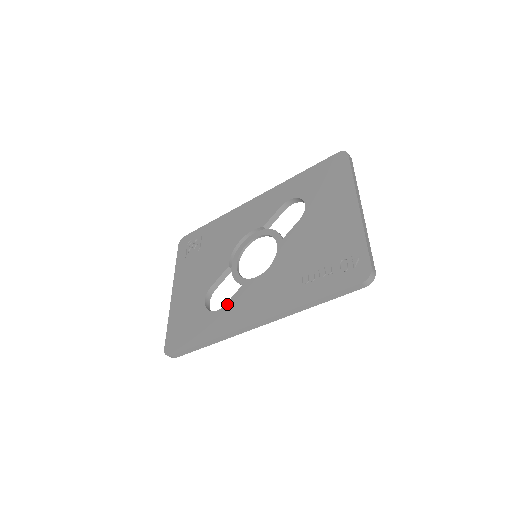
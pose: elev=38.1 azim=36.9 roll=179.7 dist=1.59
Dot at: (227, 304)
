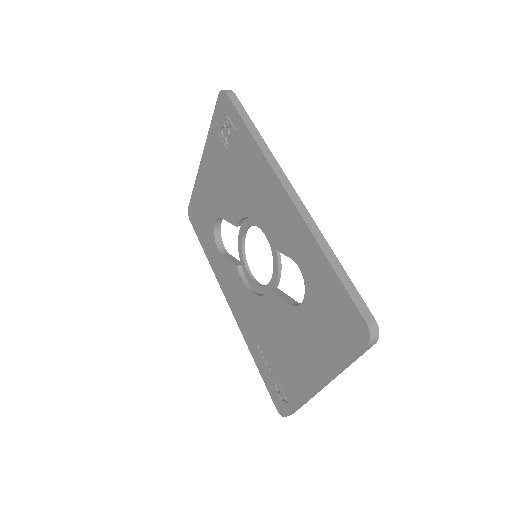
Dot at: (223, 258)
